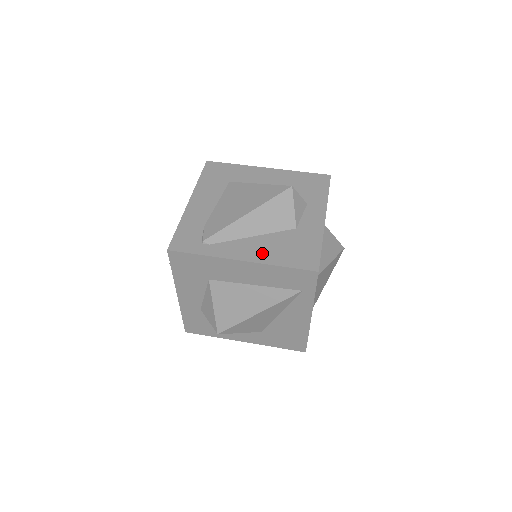
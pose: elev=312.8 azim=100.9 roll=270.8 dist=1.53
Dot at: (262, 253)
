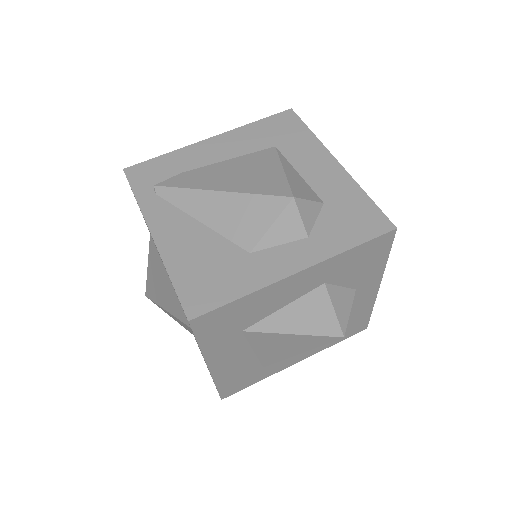
Dot at: (178, 246)
